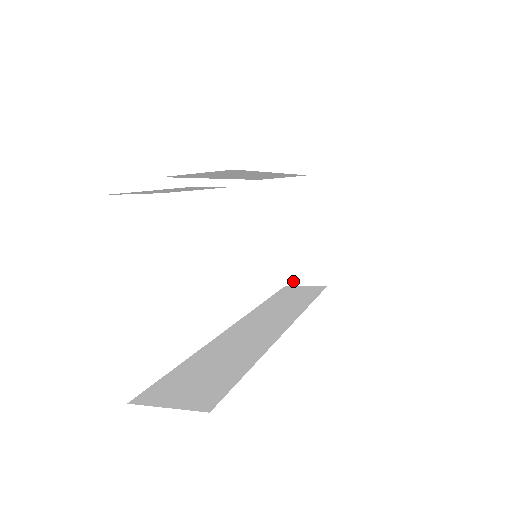
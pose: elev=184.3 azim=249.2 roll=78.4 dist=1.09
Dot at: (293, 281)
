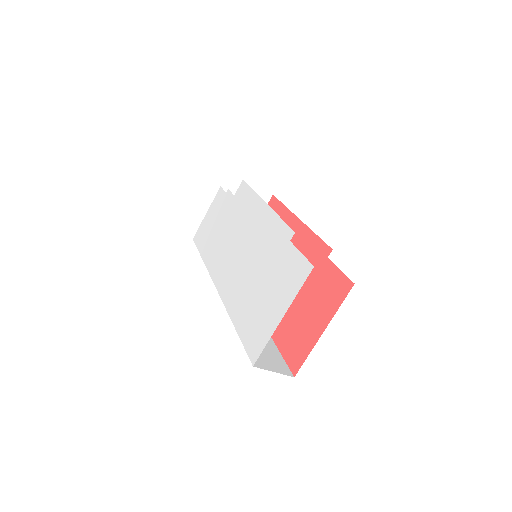
Dot at: occluded
